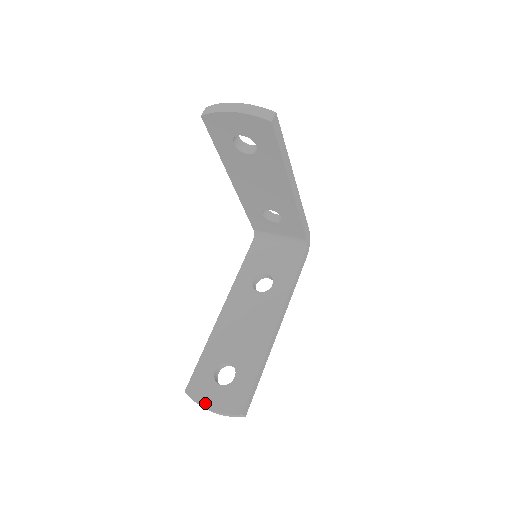
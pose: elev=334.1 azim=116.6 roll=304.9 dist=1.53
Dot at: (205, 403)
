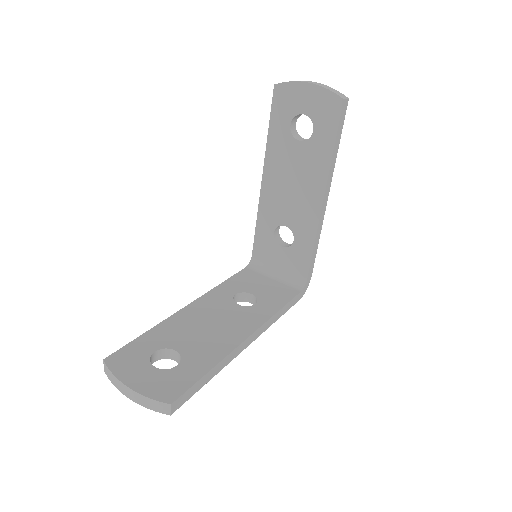
Dot at: (125, 378)
